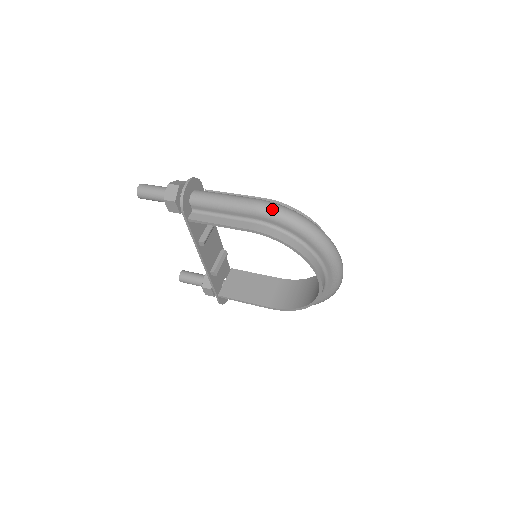
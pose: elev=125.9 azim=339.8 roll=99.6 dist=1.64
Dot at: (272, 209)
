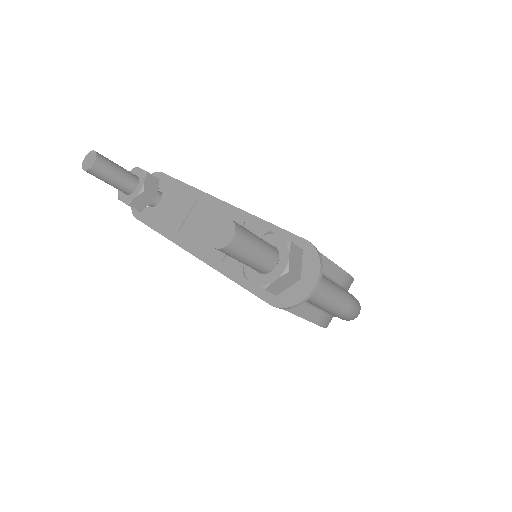
Dot at: (354, 317)
